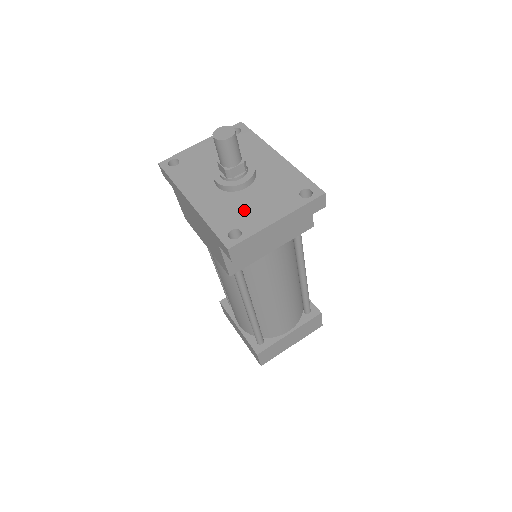
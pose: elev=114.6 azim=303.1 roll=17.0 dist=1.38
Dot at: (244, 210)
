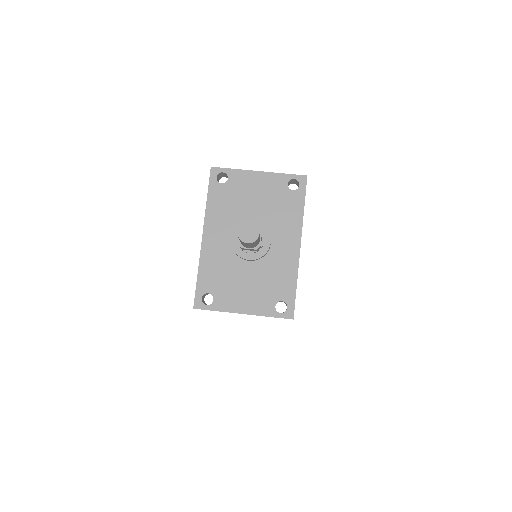
Dot at: (230, 282)
